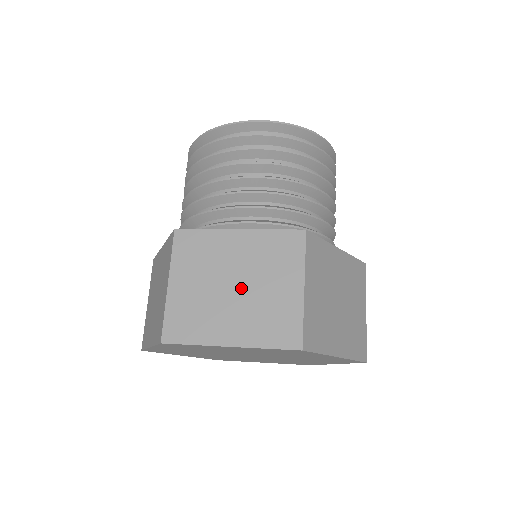
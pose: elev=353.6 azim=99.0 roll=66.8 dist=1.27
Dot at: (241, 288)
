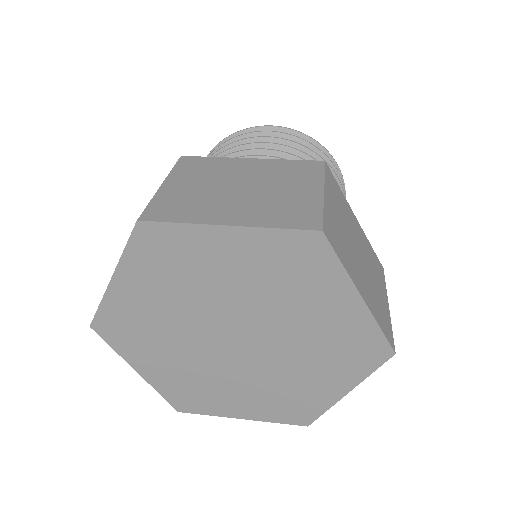
Dot at: (249, 189)
